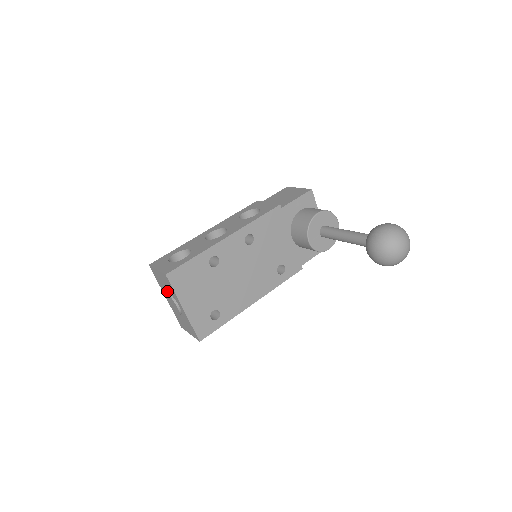
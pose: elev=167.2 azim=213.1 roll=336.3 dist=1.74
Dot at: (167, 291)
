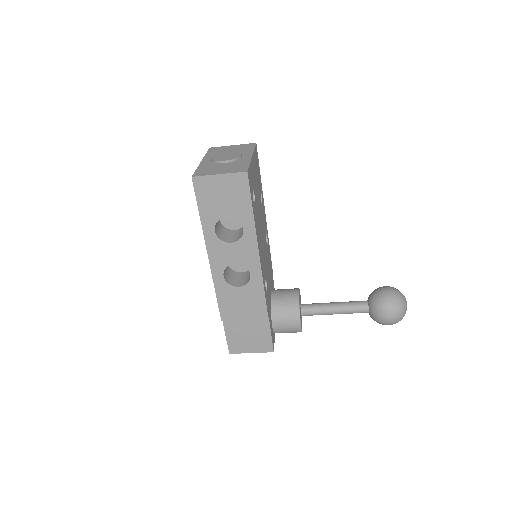
Dot at: occluded
